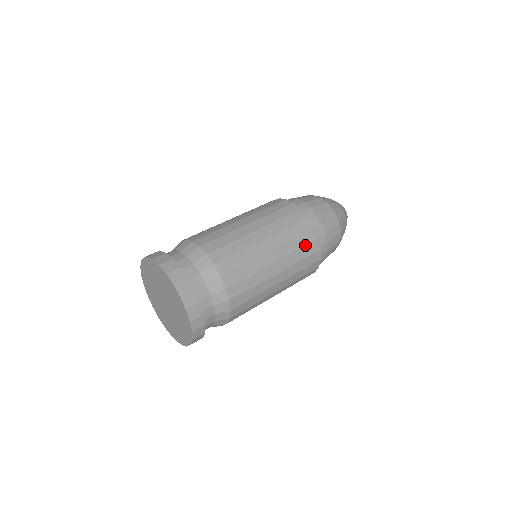
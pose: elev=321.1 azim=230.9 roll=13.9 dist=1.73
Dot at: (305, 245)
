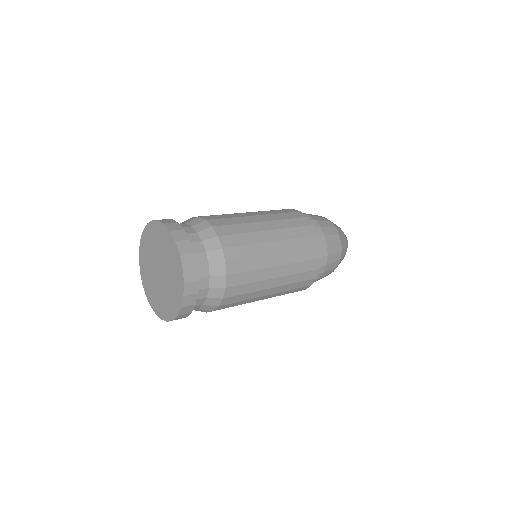
Dot at: (307, 247)
